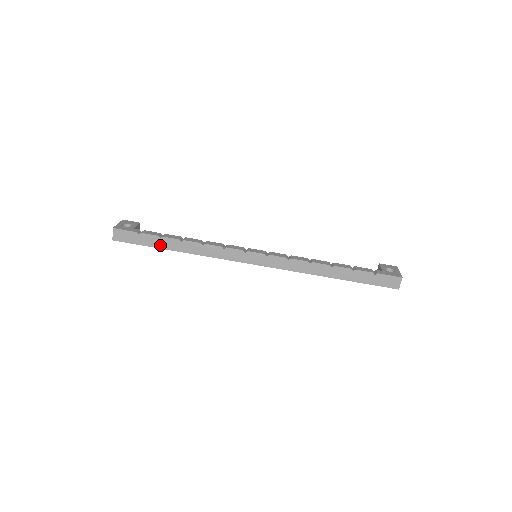
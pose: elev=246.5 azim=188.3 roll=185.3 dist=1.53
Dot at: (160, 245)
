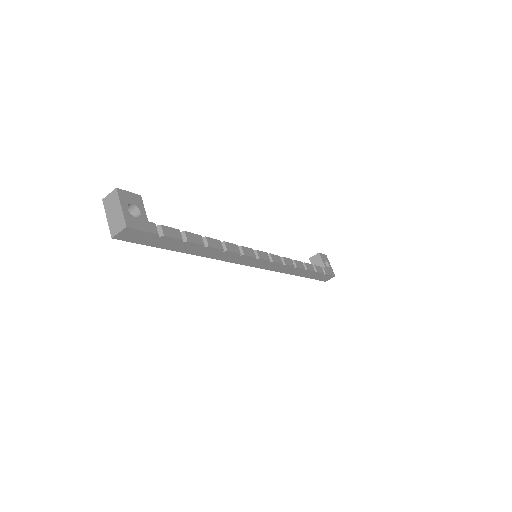
Dot at: (175, 248)
